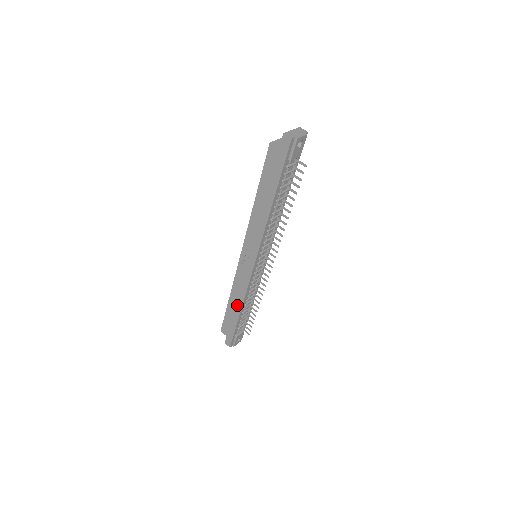
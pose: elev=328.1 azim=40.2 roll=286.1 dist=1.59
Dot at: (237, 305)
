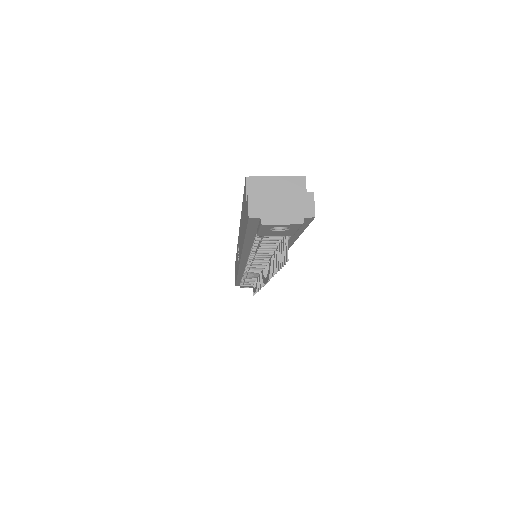
Dot at: (236, 270)
